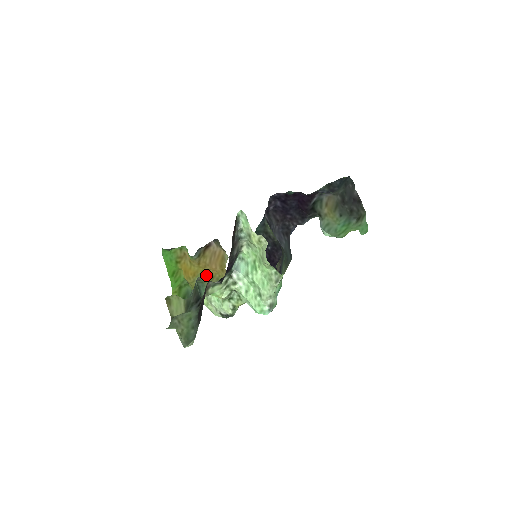
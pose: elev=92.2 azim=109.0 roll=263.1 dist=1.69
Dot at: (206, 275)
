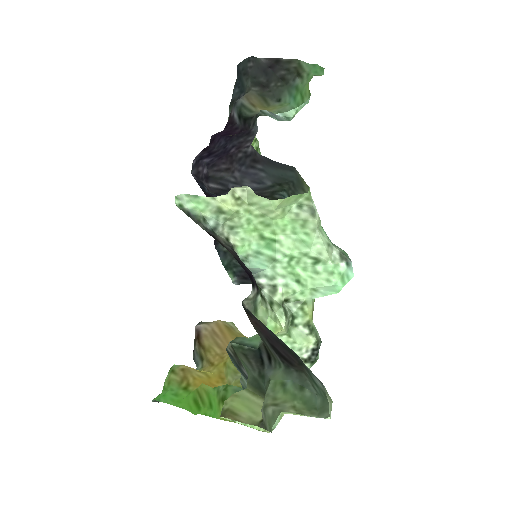
Dot at: occluded
